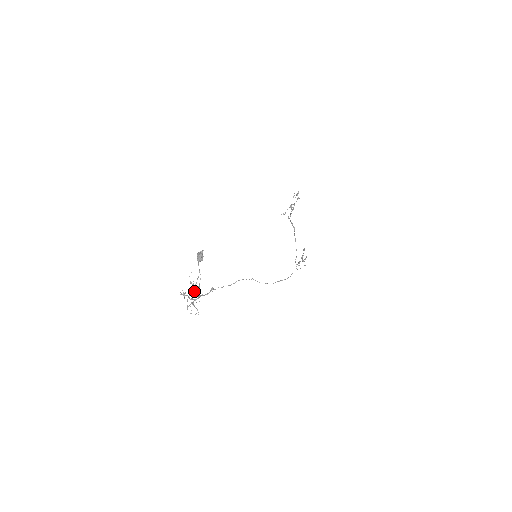
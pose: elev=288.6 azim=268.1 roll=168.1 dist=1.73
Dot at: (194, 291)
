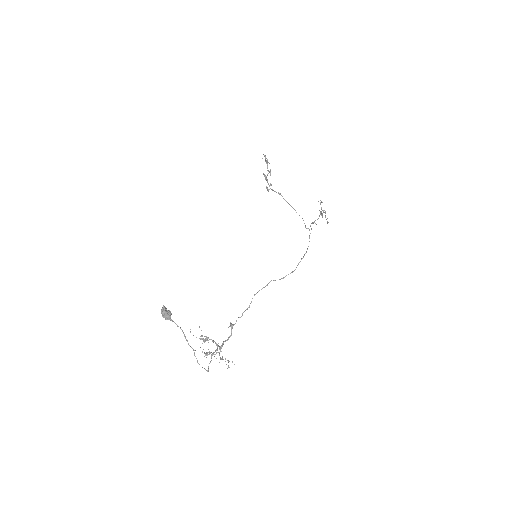
Dot at: (194, 350)
